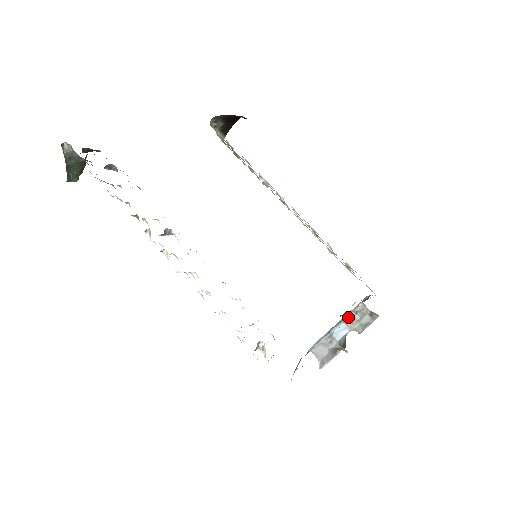
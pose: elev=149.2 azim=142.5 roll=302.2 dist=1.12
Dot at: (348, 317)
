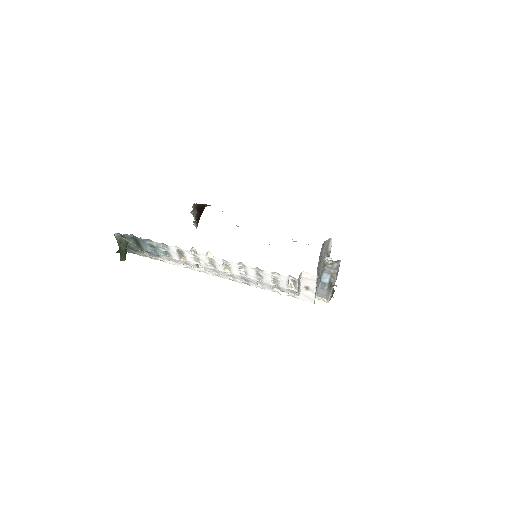
Dot at: (325, 269)
